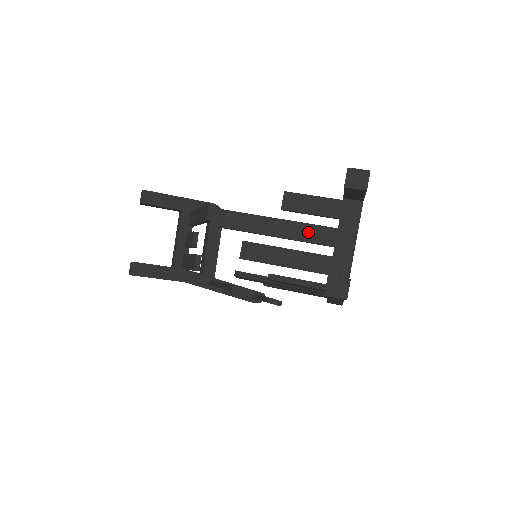
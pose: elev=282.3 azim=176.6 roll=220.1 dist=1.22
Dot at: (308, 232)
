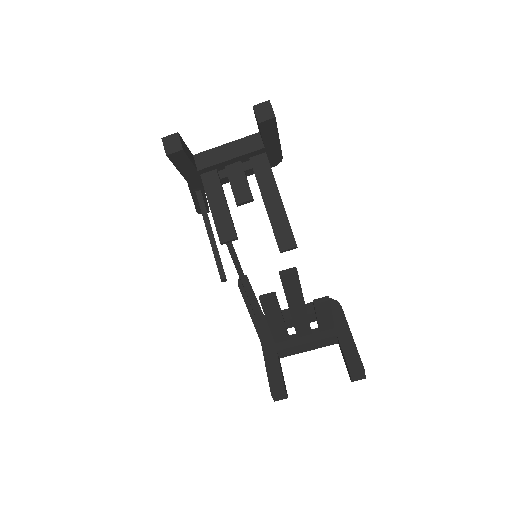
Dot at: (302, 323)
